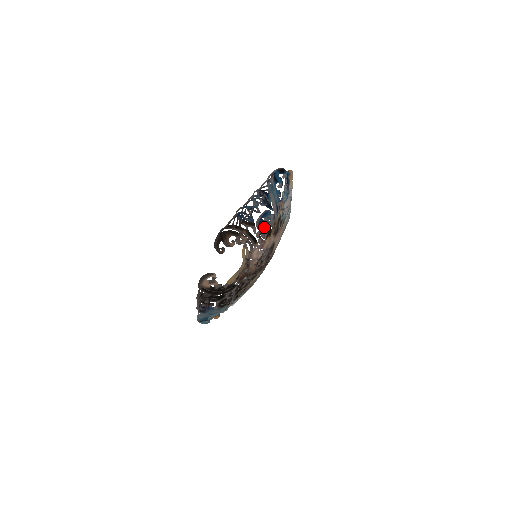
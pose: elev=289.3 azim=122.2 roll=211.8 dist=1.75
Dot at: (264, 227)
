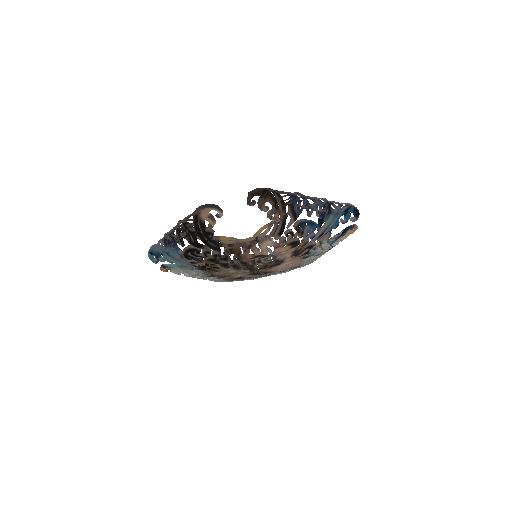
Dot at: (299, 232)
